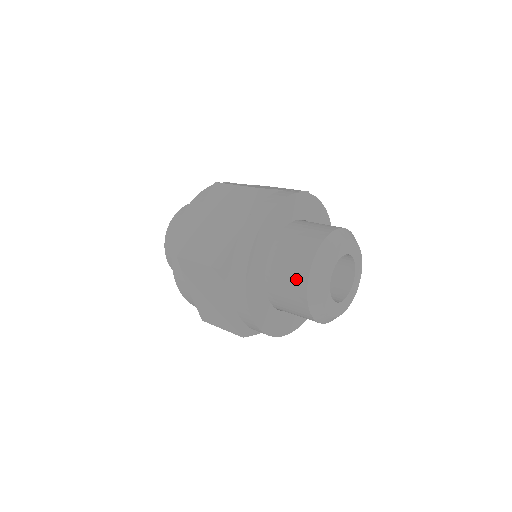
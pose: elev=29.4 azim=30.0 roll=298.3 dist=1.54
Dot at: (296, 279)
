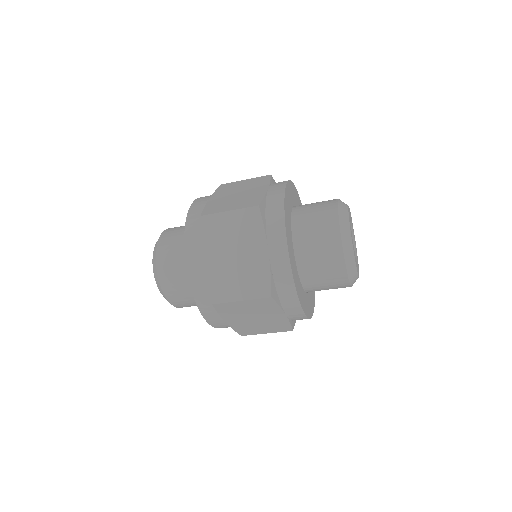
Dot at: (326, 219)
